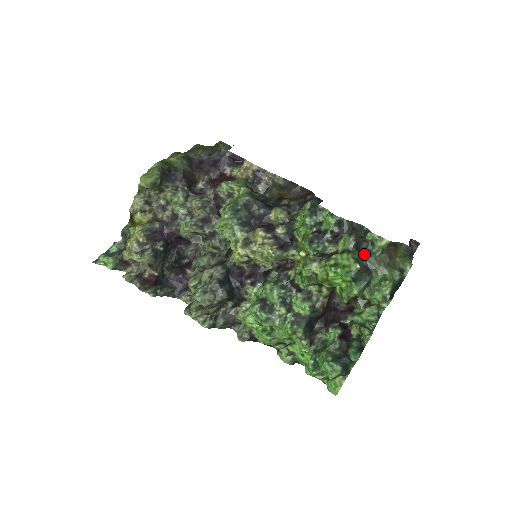
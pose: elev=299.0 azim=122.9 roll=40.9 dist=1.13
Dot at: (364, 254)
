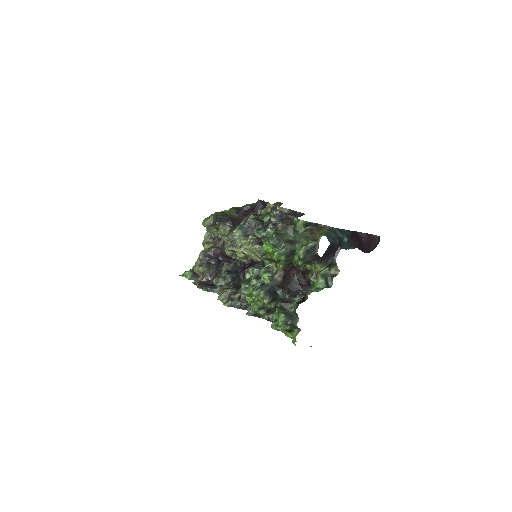
Dot at: (291, 233)
